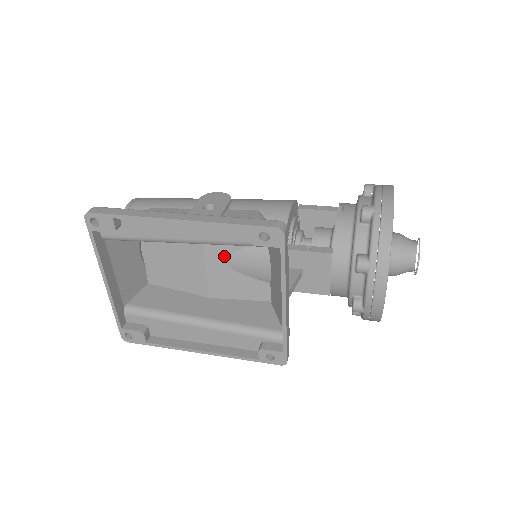
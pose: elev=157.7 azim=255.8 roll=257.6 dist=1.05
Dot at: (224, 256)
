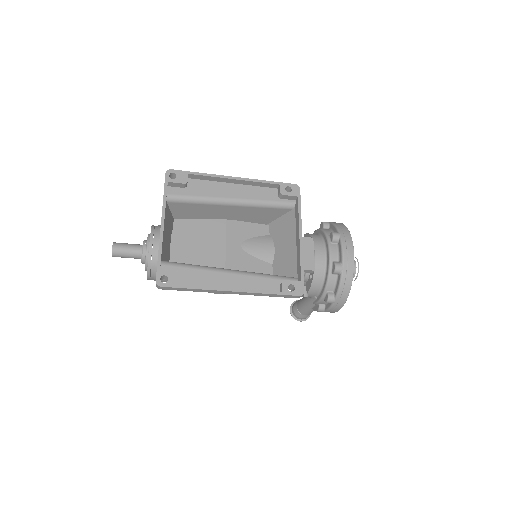
Dot at: (240, 242)
